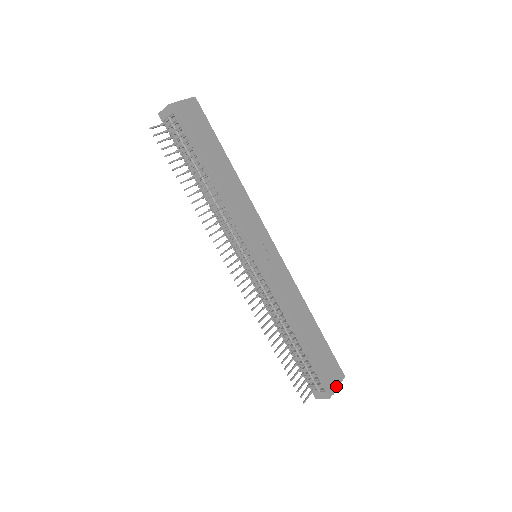
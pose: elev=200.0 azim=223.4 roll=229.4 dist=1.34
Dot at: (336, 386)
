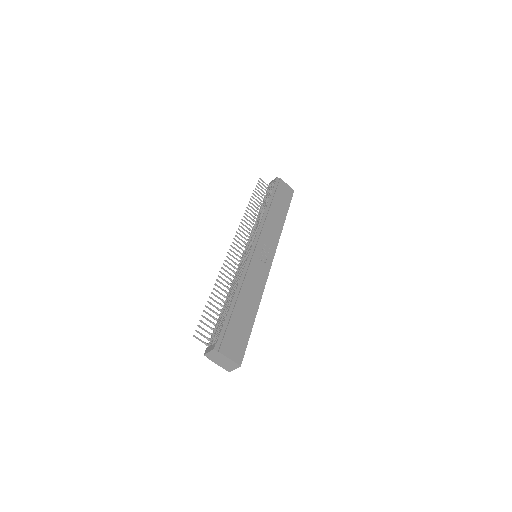
Dot at: (227, 354)
